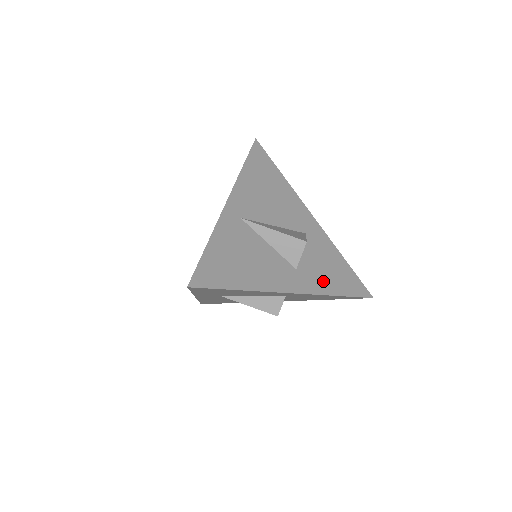
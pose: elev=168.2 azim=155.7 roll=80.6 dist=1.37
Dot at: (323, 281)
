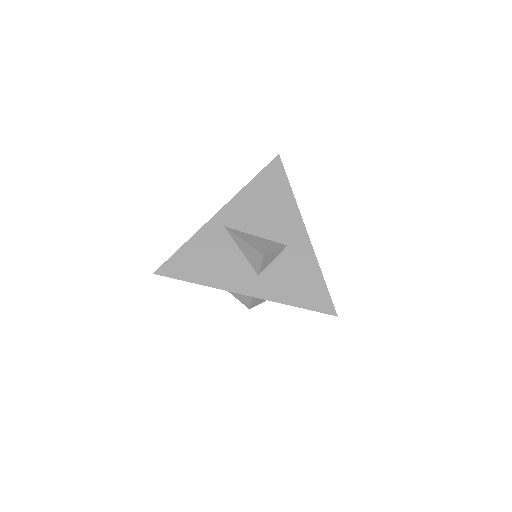
Dot at: (283, 290)
